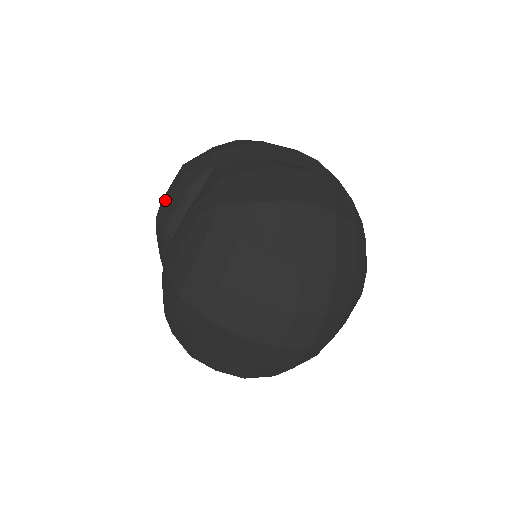
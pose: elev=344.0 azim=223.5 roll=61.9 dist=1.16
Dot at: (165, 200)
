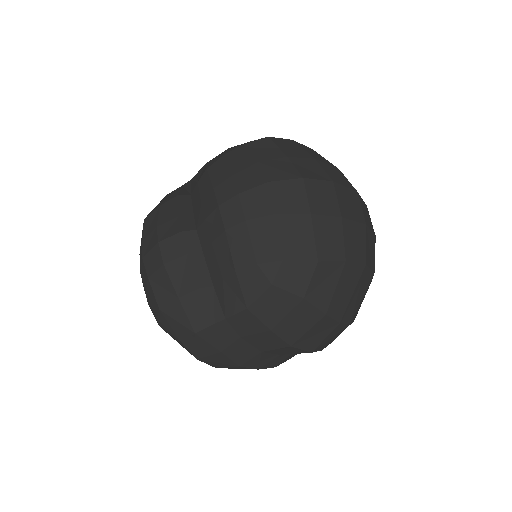
Dot at: (157, 226)
